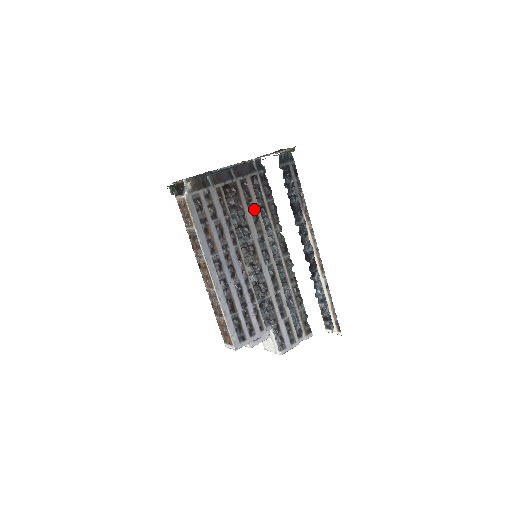
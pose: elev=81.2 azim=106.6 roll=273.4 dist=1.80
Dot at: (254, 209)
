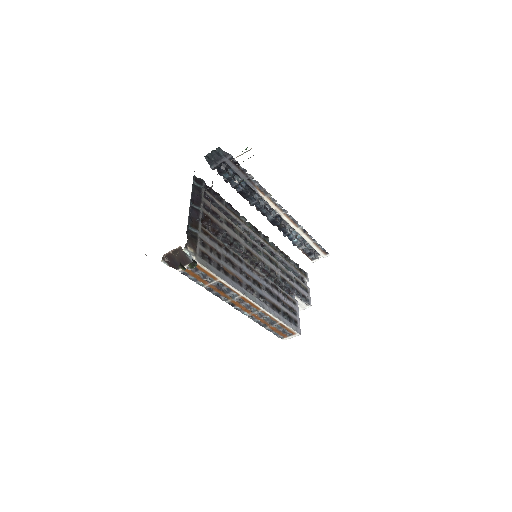
Dot at: (225, 221)
